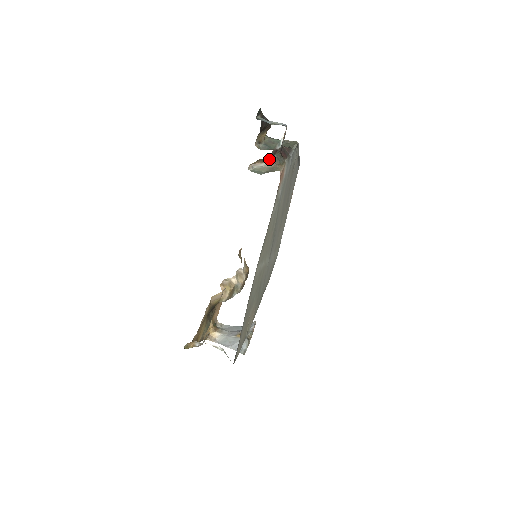
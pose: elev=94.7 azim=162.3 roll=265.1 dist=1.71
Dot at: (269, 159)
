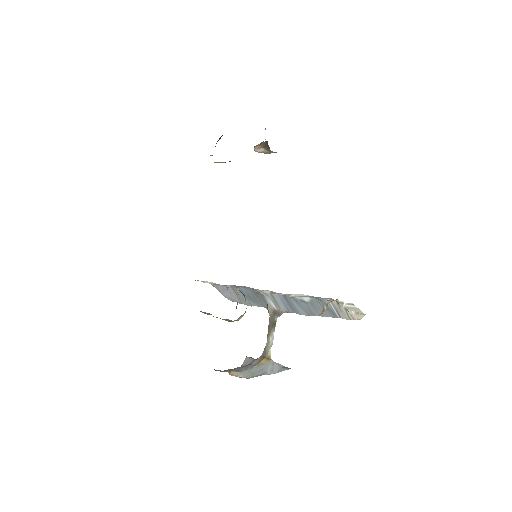
Dot at: (267, 144)
